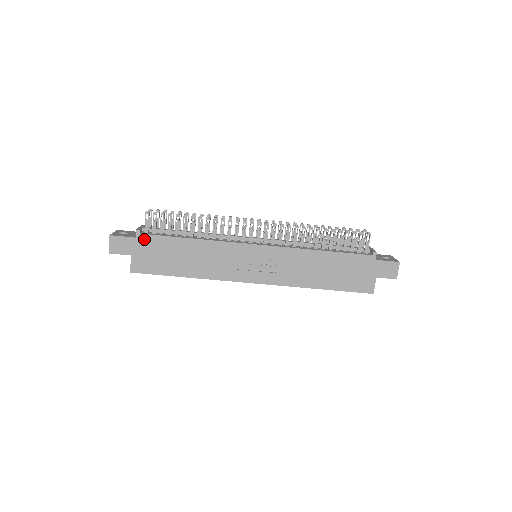
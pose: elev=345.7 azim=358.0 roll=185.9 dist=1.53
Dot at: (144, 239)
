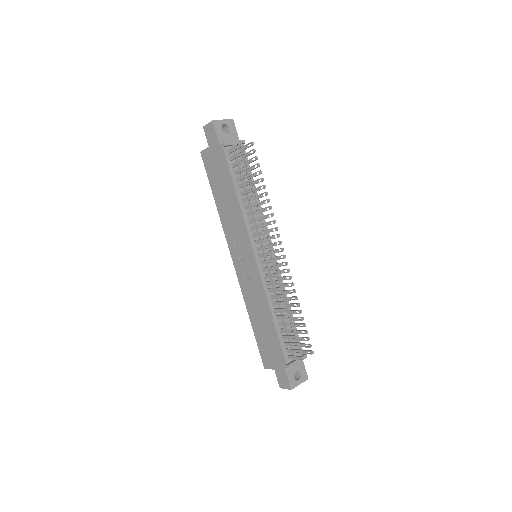
Dot at: (221, 153)
